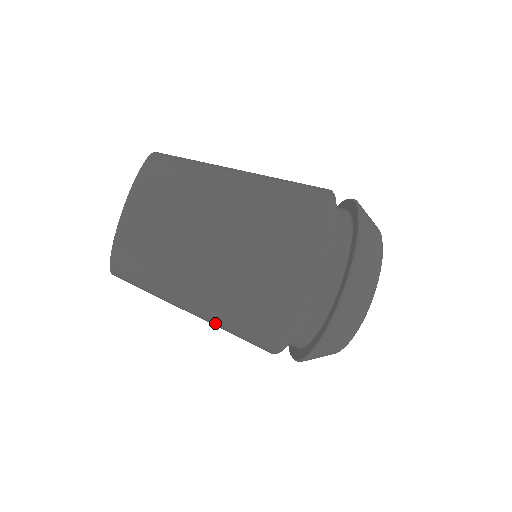
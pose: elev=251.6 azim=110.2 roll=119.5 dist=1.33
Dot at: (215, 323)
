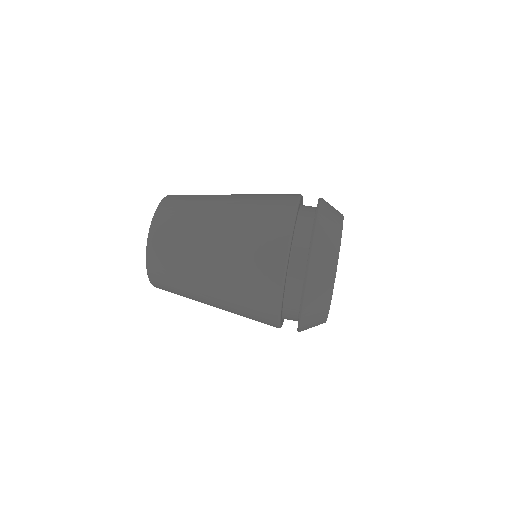
Dot at: (227, 281)
